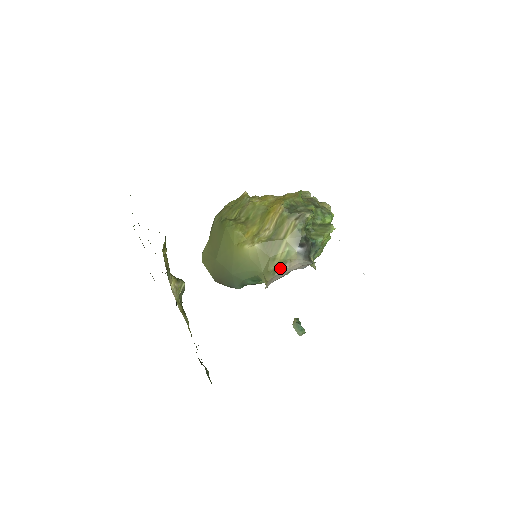
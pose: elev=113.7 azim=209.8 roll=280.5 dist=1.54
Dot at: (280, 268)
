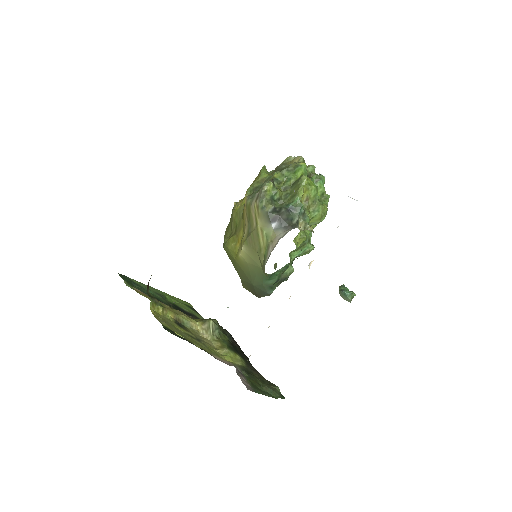
Dot at: (266, 255)
